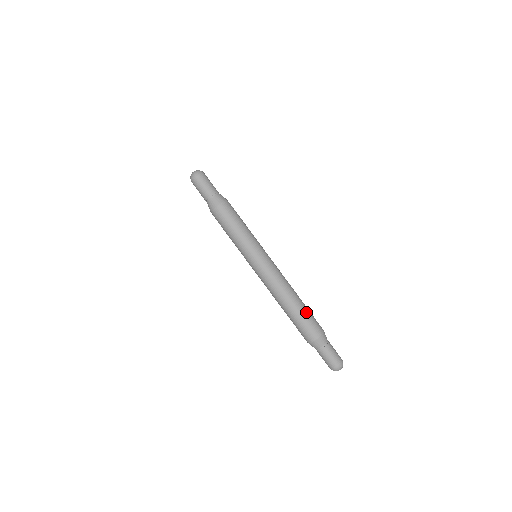
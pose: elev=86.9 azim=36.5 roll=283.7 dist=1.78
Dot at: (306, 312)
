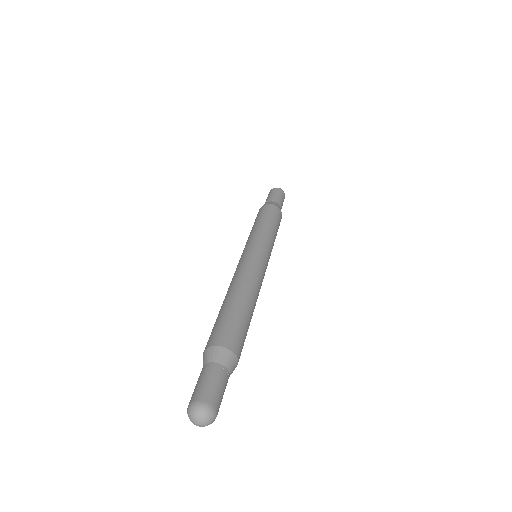
Dot at: (240, 315)
